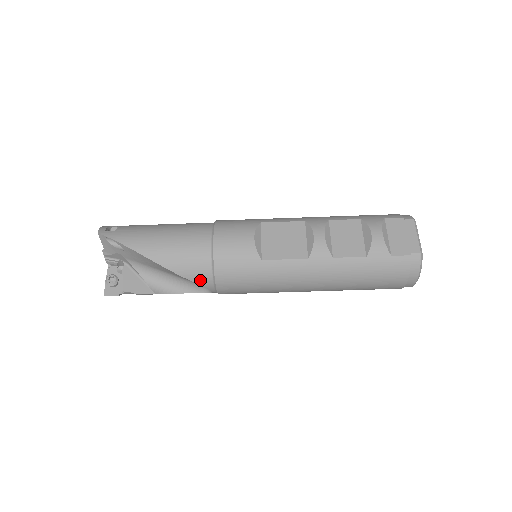
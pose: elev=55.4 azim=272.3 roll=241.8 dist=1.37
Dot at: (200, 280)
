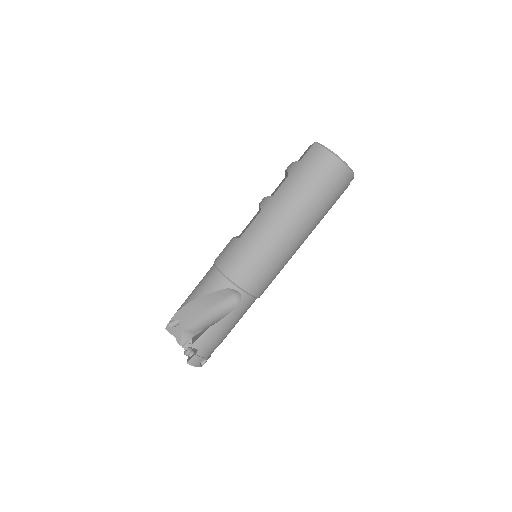
Dot at: (219, 286)
